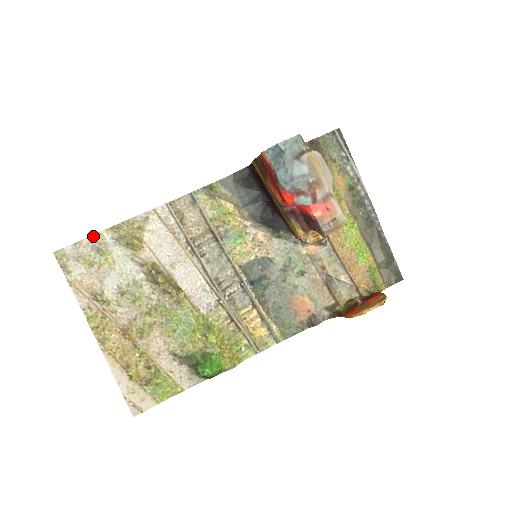
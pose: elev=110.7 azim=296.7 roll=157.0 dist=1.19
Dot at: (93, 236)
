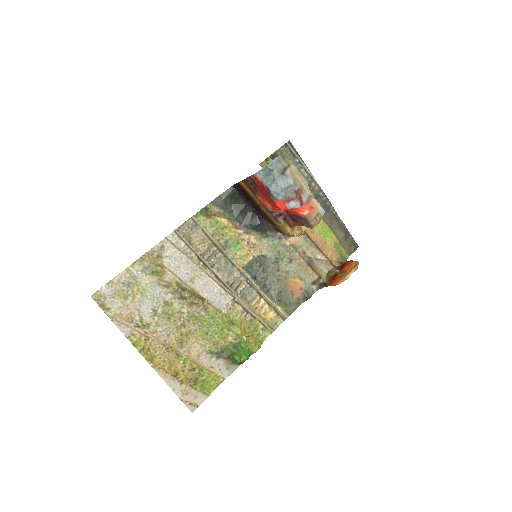
Dot at: (122, 273)
